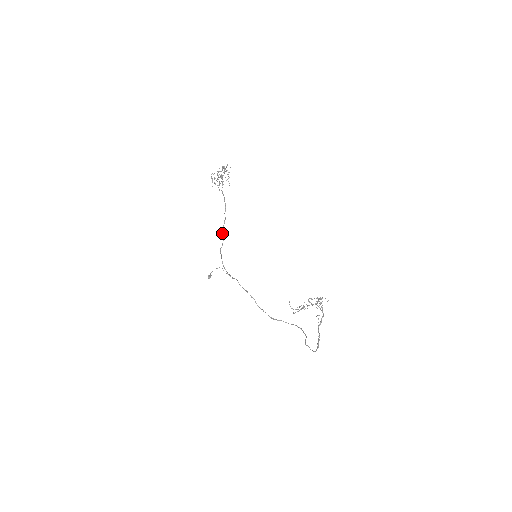
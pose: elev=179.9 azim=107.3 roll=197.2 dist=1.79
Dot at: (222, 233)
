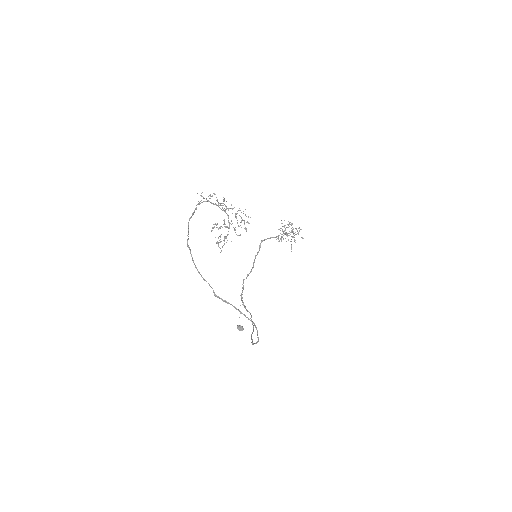
Dot at: (254, 261)
